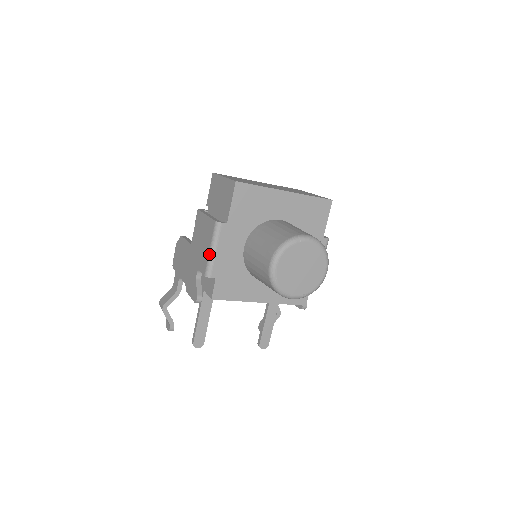
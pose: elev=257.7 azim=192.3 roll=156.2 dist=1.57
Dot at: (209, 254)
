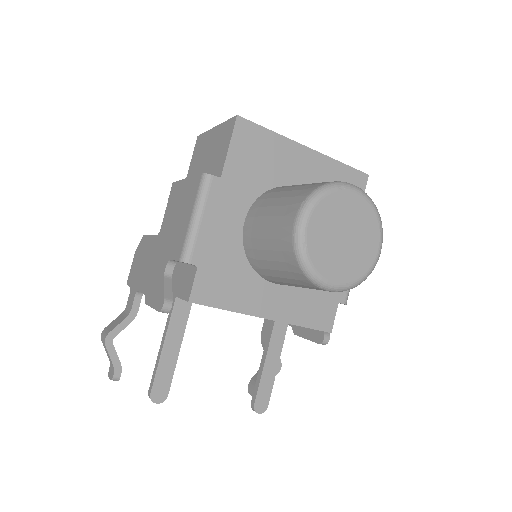
Dot at: (189, 225)
